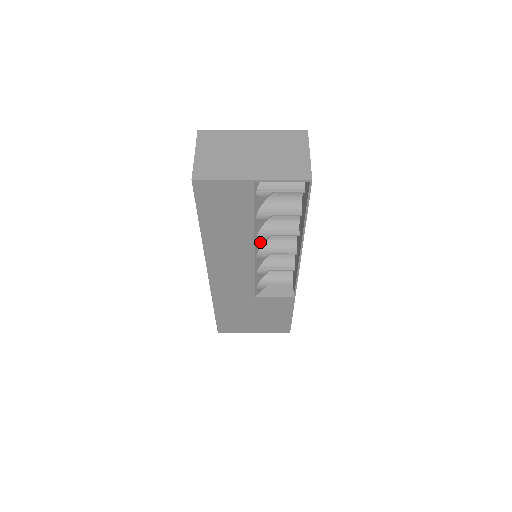
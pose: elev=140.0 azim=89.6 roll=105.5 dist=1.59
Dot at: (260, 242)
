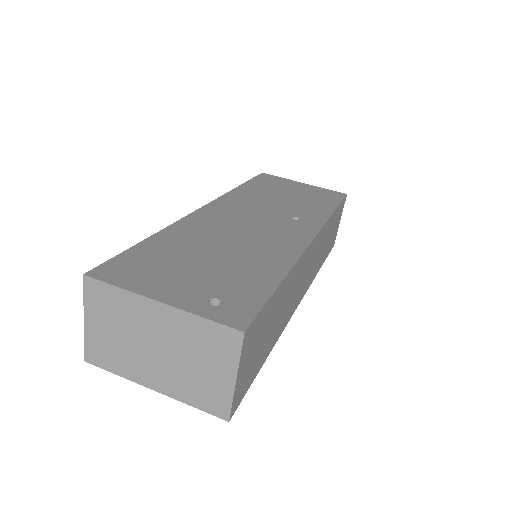
Dot at: occluded
